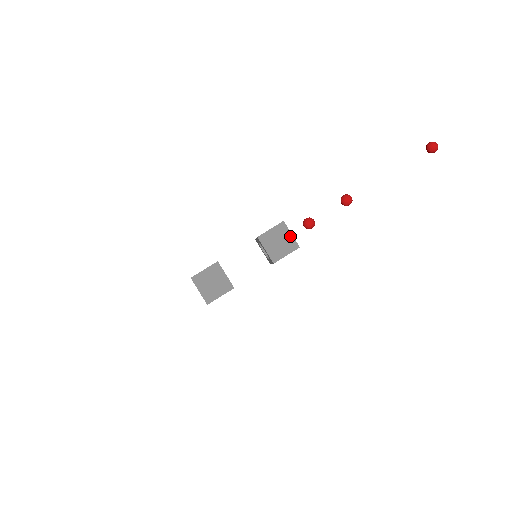
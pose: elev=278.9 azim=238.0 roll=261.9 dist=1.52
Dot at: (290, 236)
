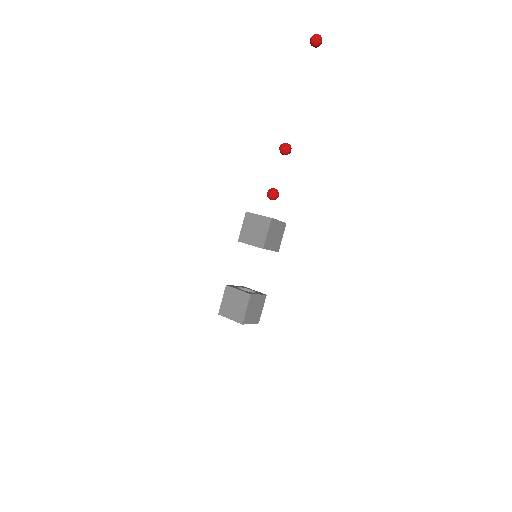
Dot at: (258, 217)
